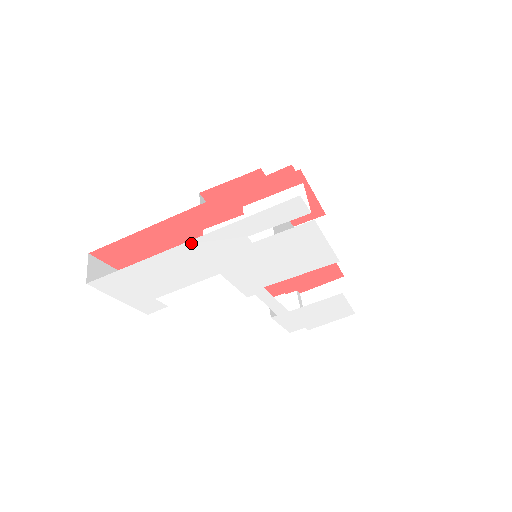
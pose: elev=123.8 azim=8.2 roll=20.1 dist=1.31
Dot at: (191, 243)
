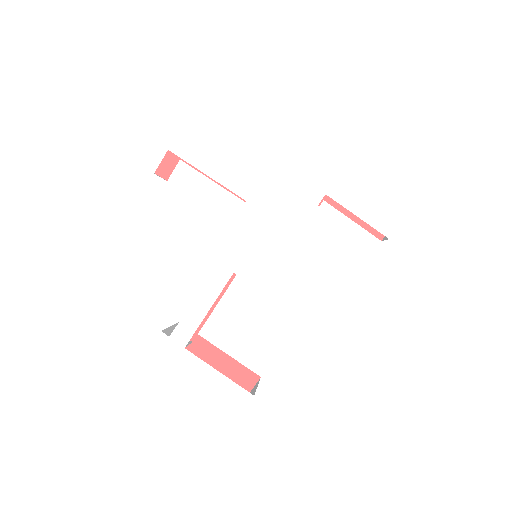
Dot at: (293, 141)
